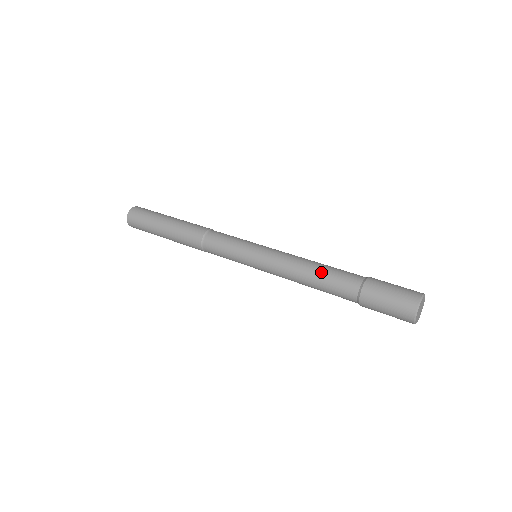
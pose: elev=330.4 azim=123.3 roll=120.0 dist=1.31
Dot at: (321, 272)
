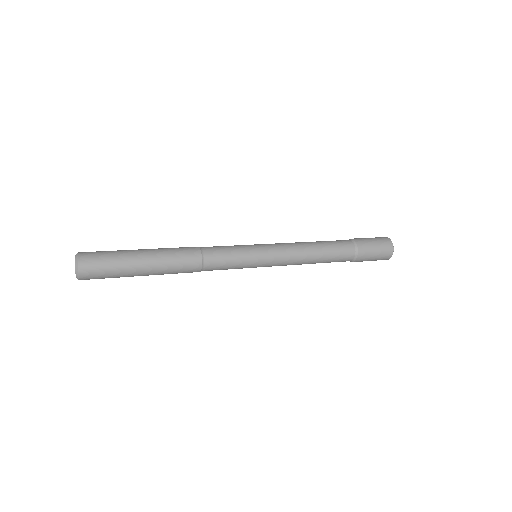
Dot at: (323, 243)
